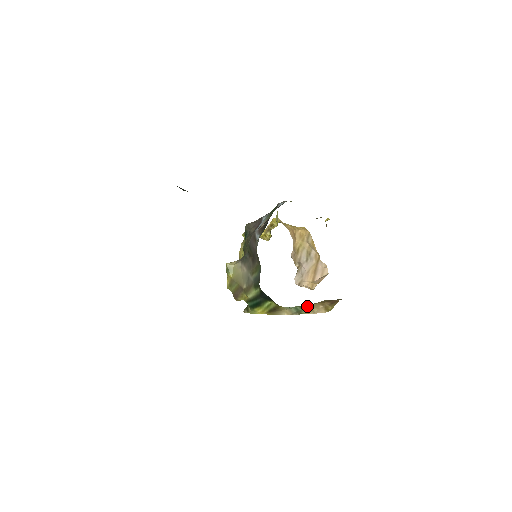
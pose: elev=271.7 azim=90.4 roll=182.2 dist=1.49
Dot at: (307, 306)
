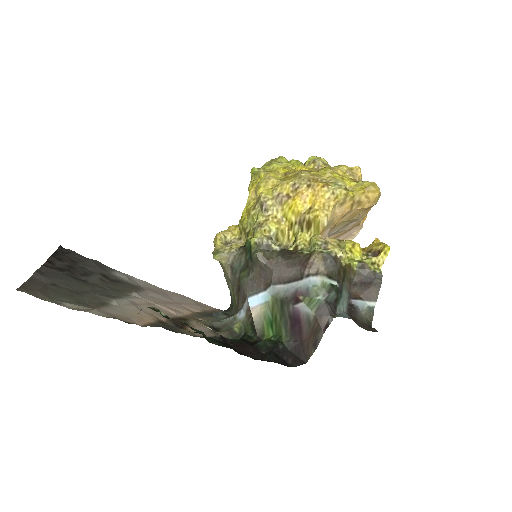
Dot at: occluded
